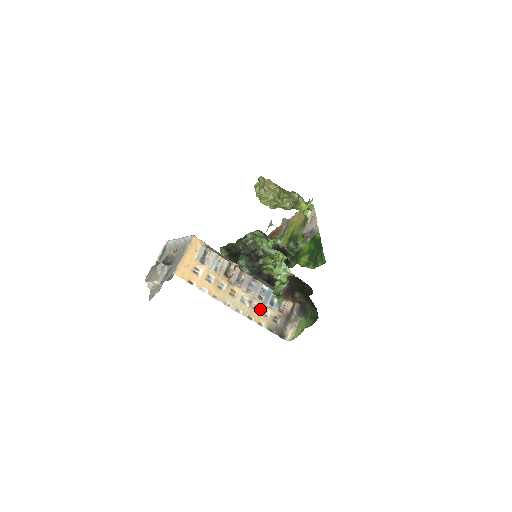
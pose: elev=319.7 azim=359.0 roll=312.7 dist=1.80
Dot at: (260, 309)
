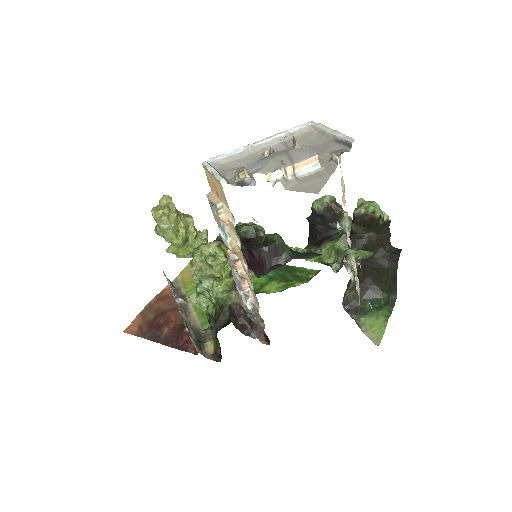
Dot at: occluded
